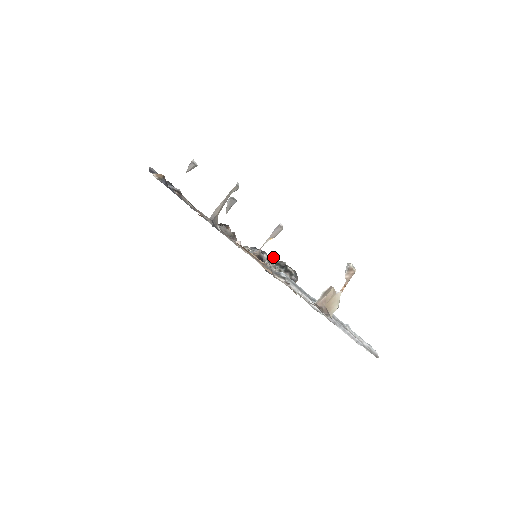
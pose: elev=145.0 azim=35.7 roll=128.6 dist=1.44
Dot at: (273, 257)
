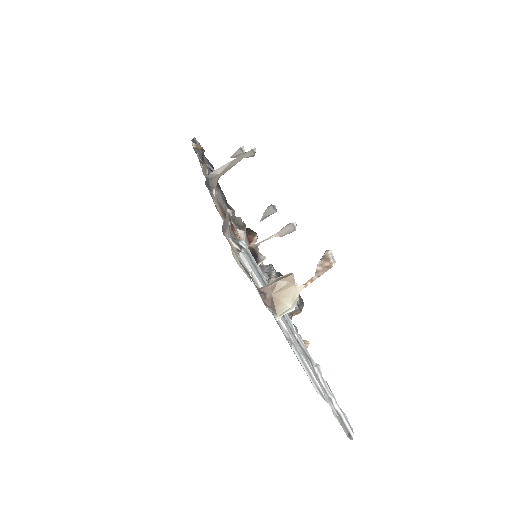
Dot at: occluded
